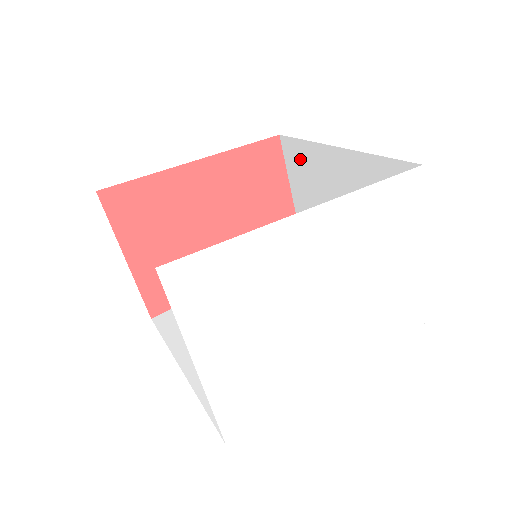
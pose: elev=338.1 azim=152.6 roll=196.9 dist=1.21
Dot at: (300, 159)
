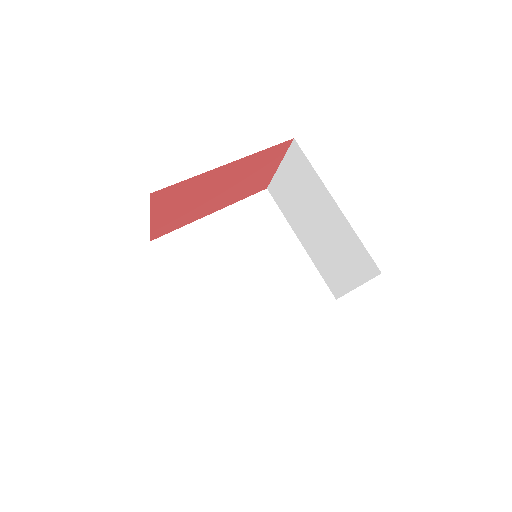
Dot at: (302, 169)
